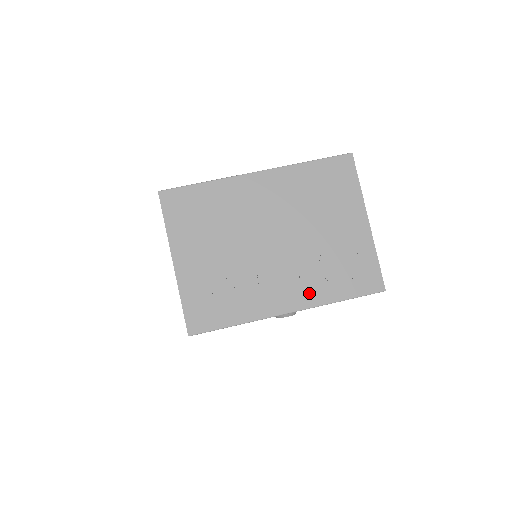
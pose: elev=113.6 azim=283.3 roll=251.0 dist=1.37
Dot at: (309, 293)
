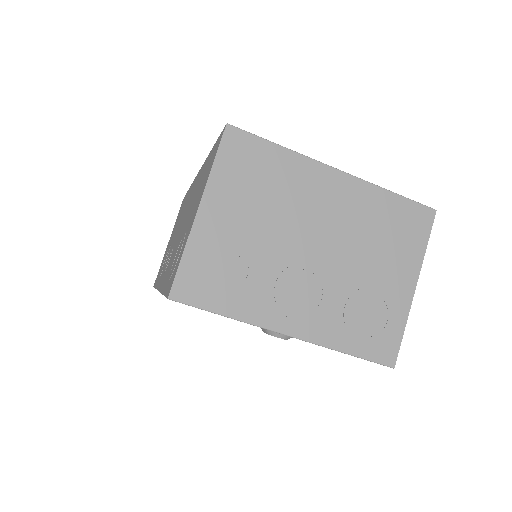
Dot at: (320, 326)
